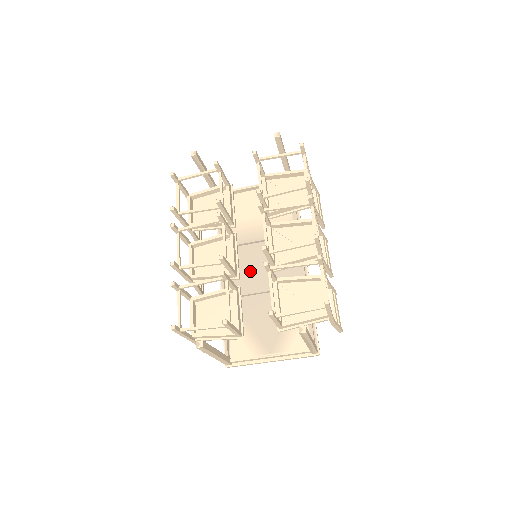
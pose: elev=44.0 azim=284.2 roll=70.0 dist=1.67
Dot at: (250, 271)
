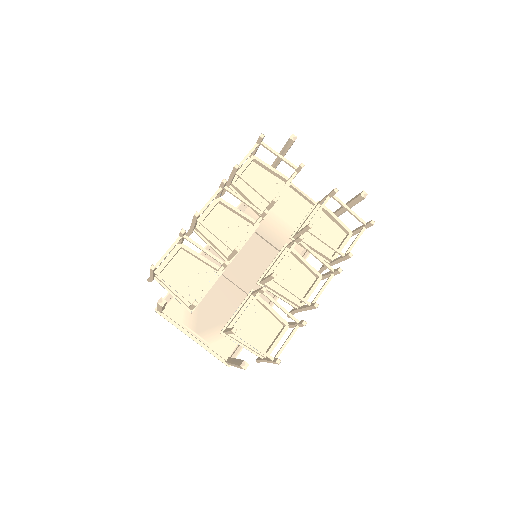
Dot at: (239, 256)
